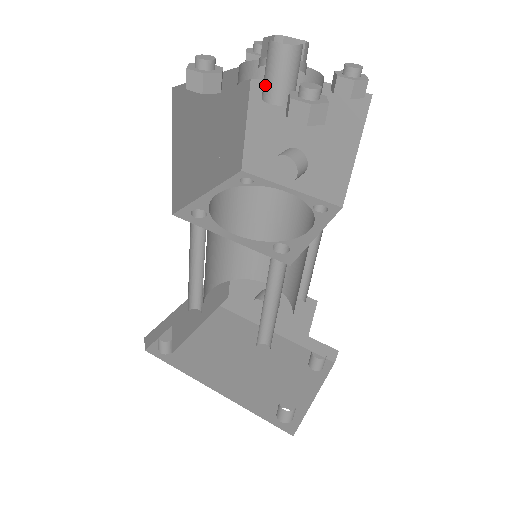
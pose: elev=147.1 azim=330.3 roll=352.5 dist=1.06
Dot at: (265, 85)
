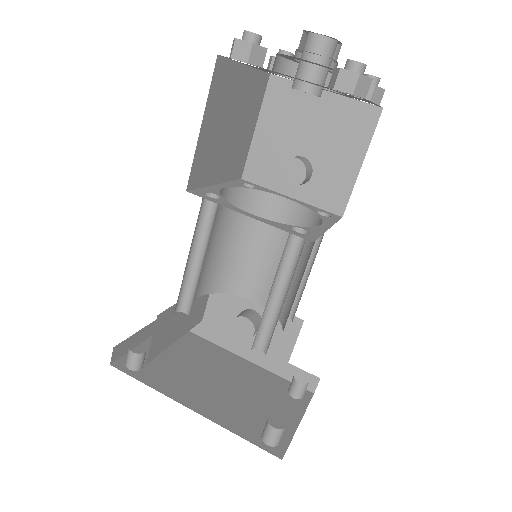
Dot at: (299, 74)
